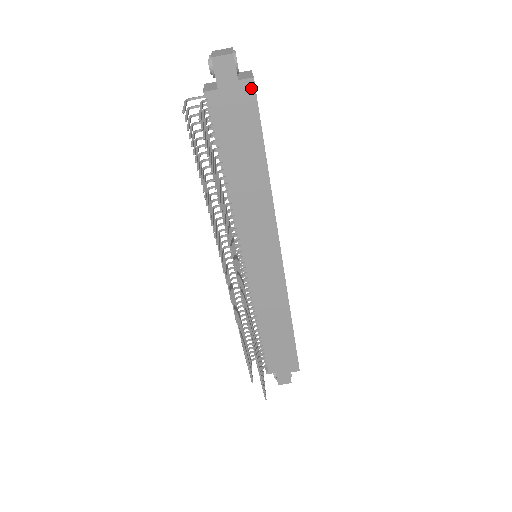
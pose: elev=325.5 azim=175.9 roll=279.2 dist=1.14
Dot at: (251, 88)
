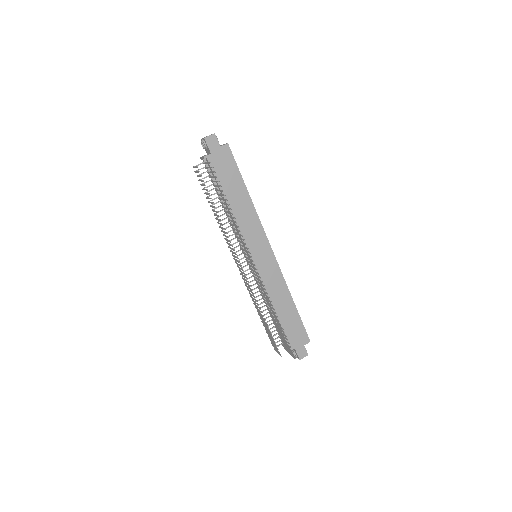
Dot at: (228, 149)
